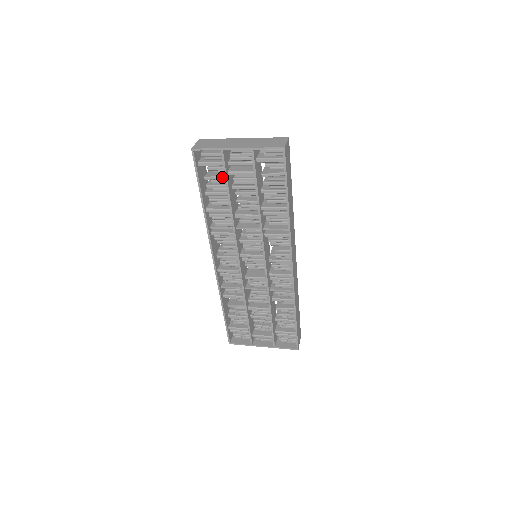
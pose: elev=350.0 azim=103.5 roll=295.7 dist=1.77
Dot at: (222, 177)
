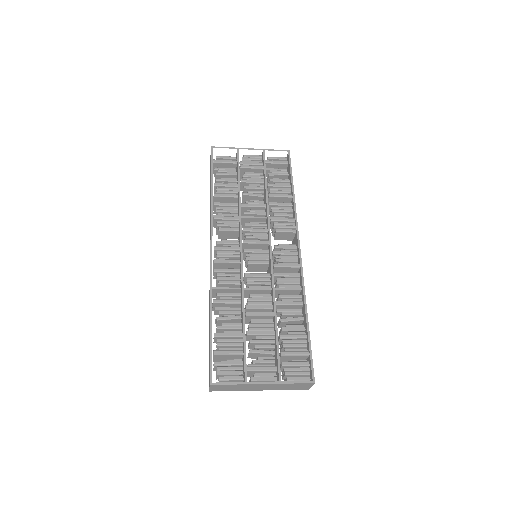
Dot at: (233, 173)
